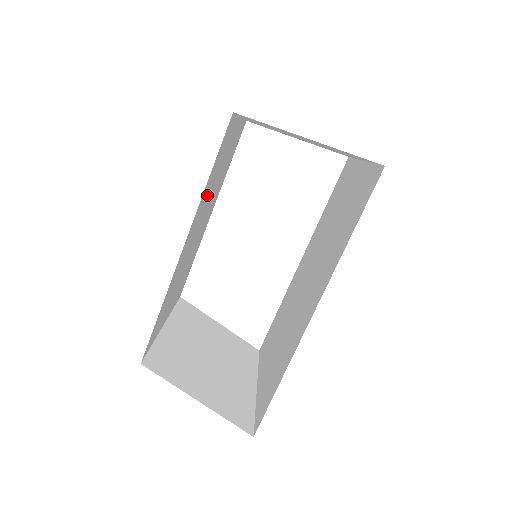
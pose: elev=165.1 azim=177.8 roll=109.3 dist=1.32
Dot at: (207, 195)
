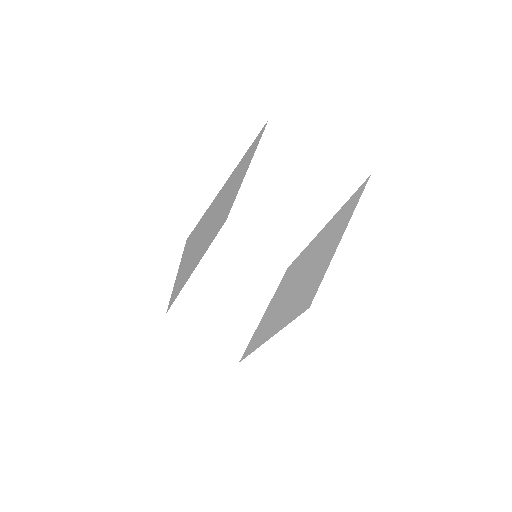
Dot at: (197, 241)
